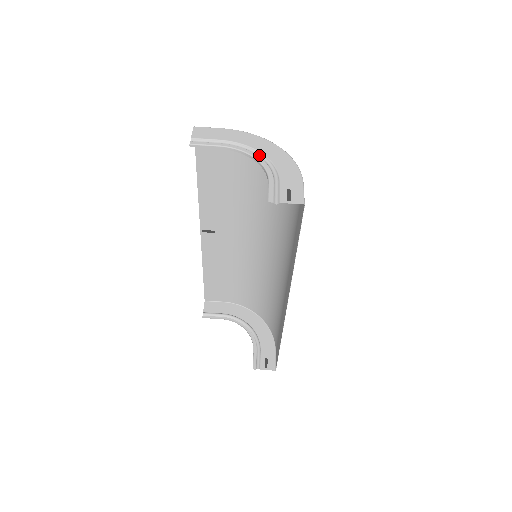
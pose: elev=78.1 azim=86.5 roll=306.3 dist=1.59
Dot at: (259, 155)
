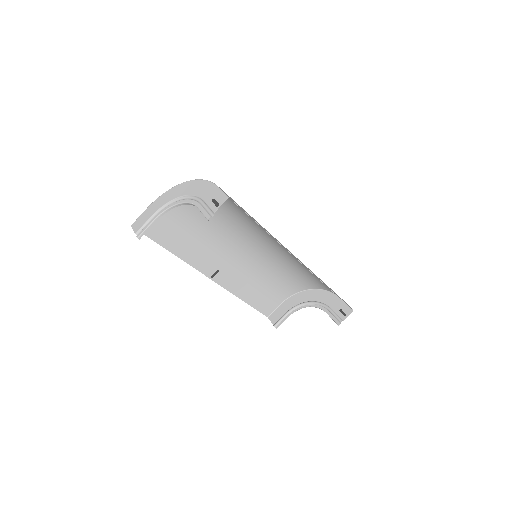
Dot at: (180, 199)
